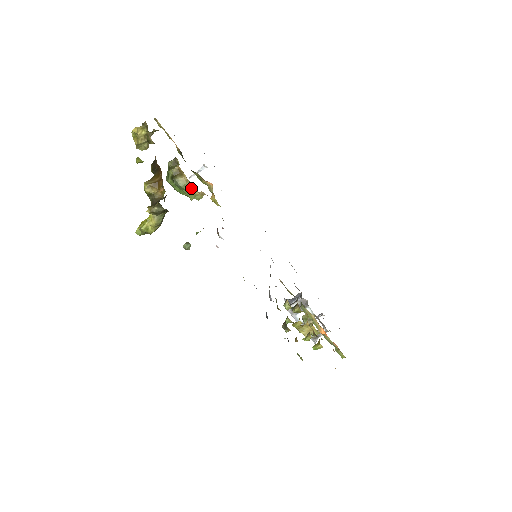
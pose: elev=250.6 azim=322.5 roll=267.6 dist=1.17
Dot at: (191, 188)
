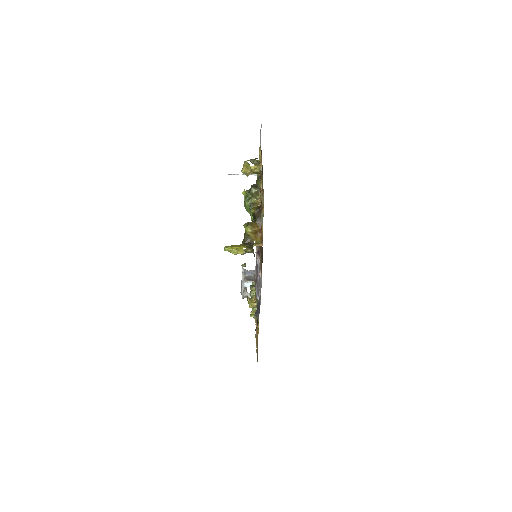
Dot at: occluded
